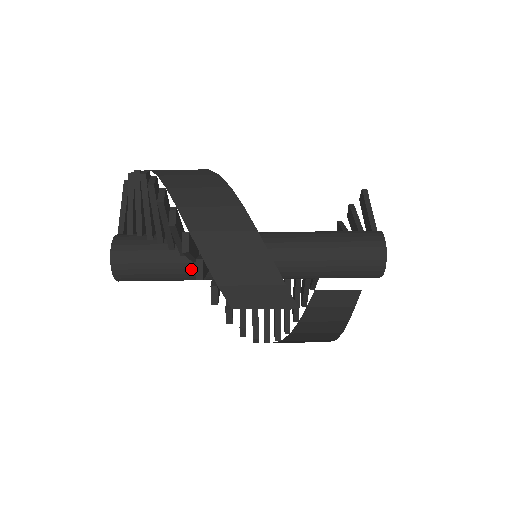
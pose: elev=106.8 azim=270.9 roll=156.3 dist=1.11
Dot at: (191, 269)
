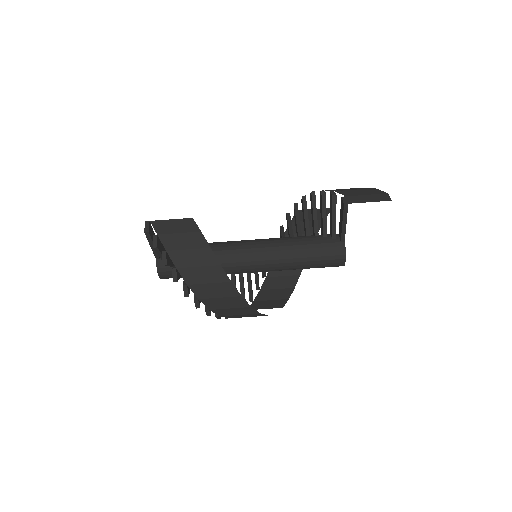
Dot at: occluded
